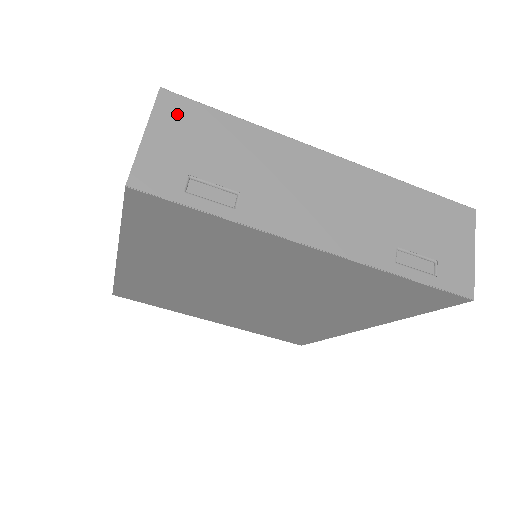
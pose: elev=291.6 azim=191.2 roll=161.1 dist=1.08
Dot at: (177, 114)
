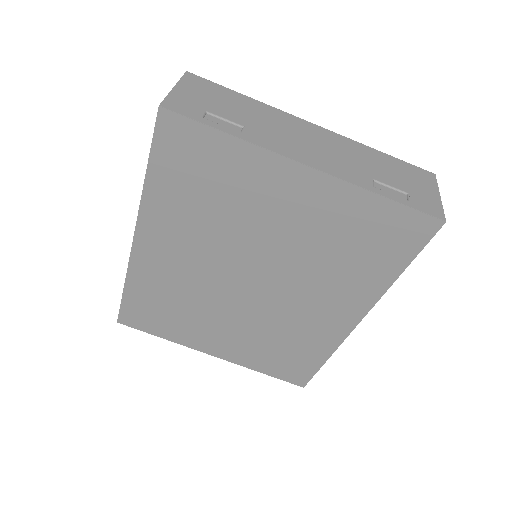
Dot at: (198, 84)
